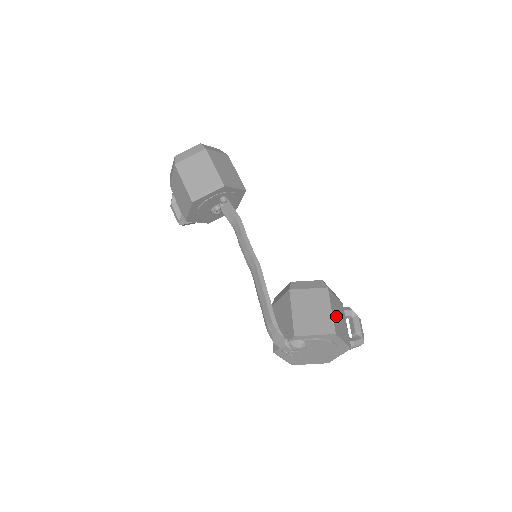
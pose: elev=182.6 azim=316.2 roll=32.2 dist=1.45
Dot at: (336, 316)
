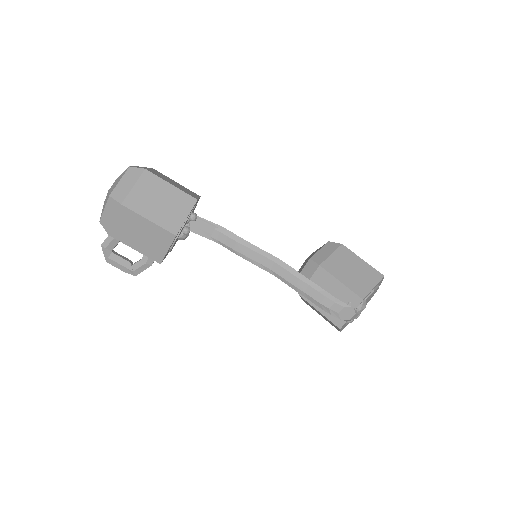
Dot at: occluded
